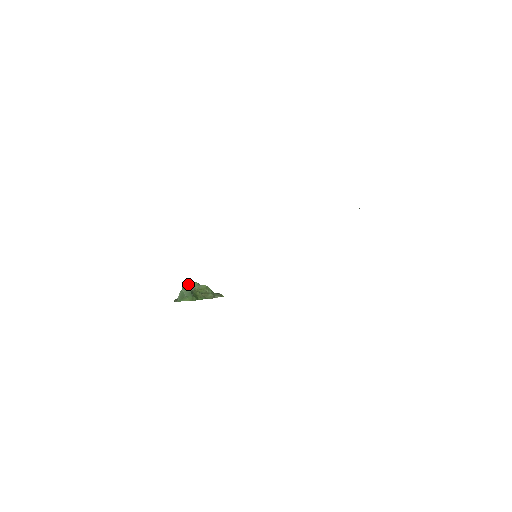
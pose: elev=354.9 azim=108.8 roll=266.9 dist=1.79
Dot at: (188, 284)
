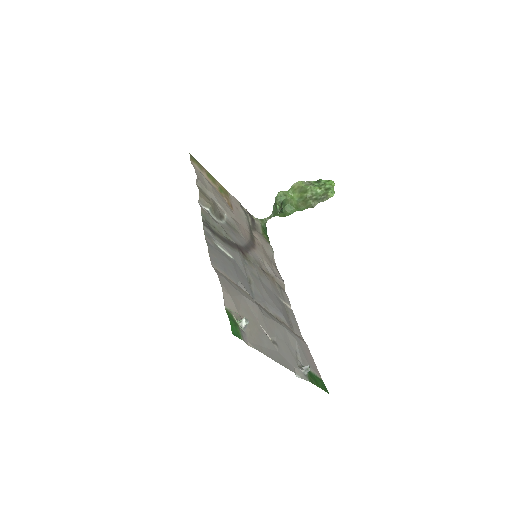
Dot at: (275, 201)
